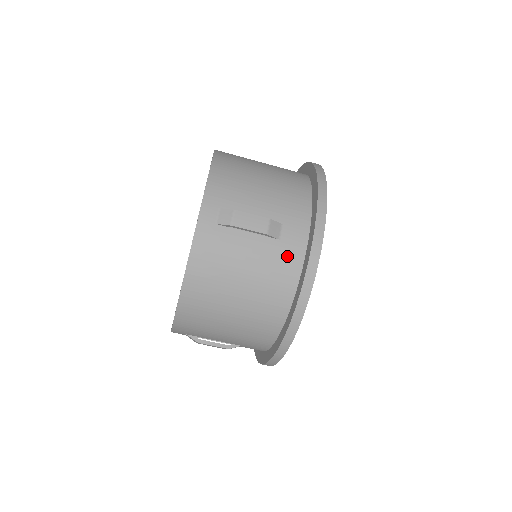
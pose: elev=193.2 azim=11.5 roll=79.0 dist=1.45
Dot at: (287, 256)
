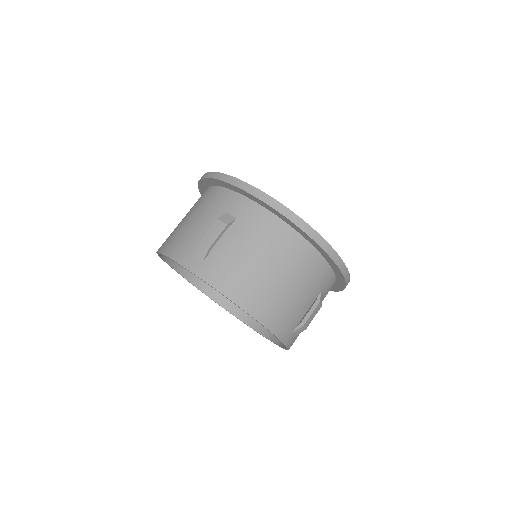
Dot at: (328, 291)
